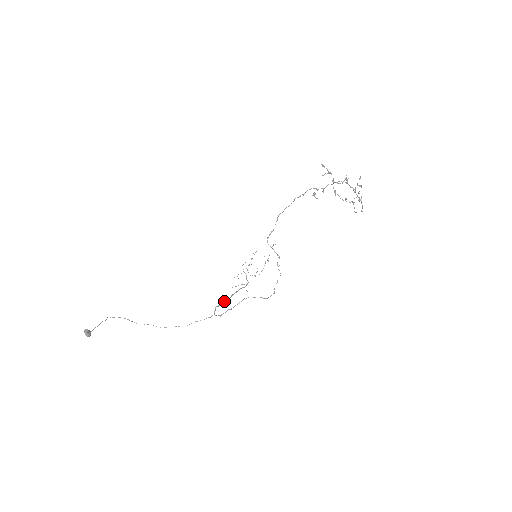
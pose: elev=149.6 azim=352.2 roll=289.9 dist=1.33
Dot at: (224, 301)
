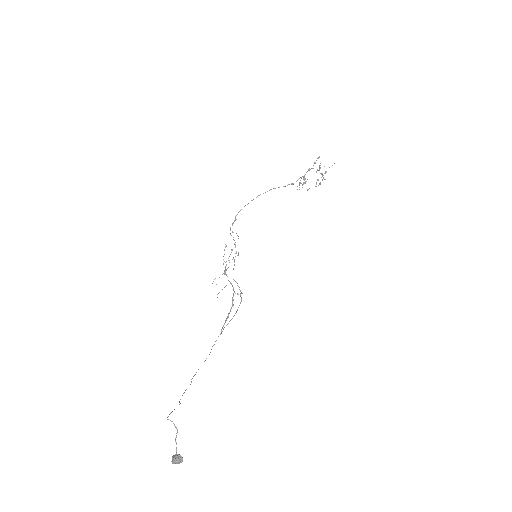
Dot at: (228, 315)
